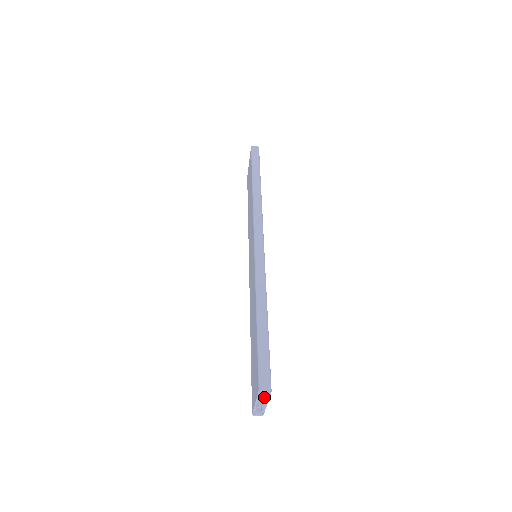
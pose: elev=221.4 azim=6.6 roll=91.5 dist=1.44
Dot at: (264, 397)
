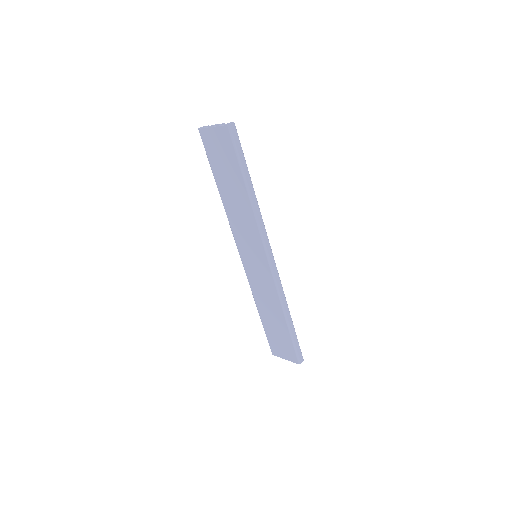
Dot at: occluded
